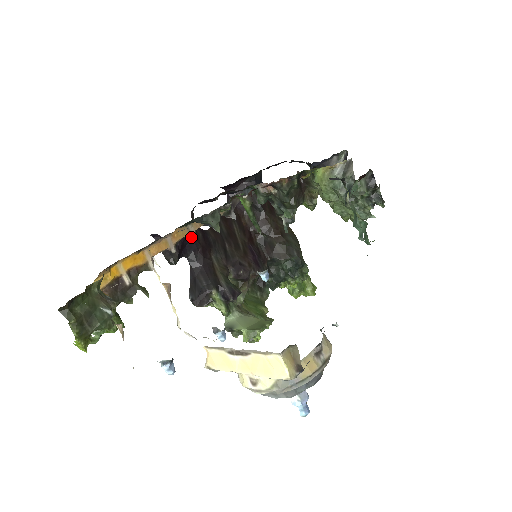
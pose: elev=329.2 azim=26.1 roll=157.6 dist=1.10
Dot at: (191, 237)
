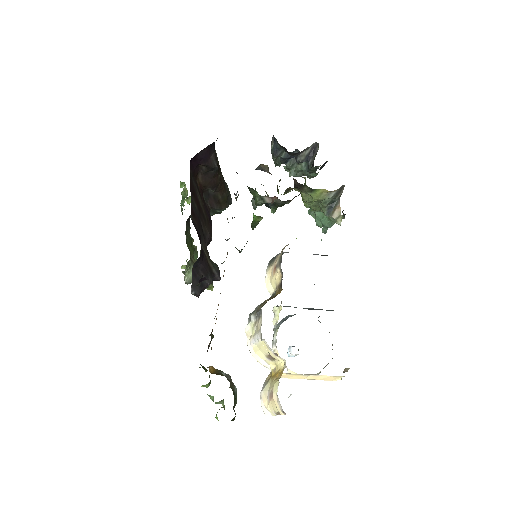
Dot at: (221, 263)
